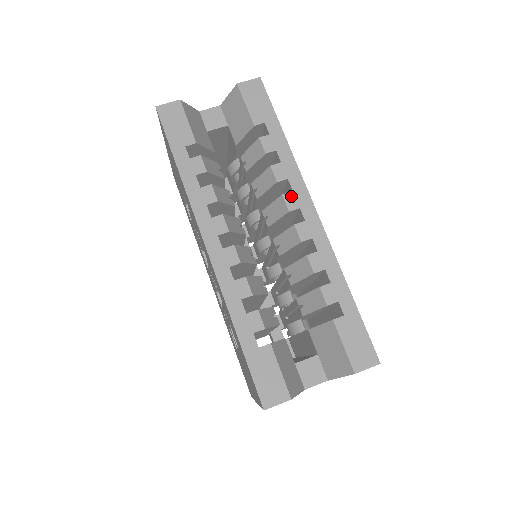
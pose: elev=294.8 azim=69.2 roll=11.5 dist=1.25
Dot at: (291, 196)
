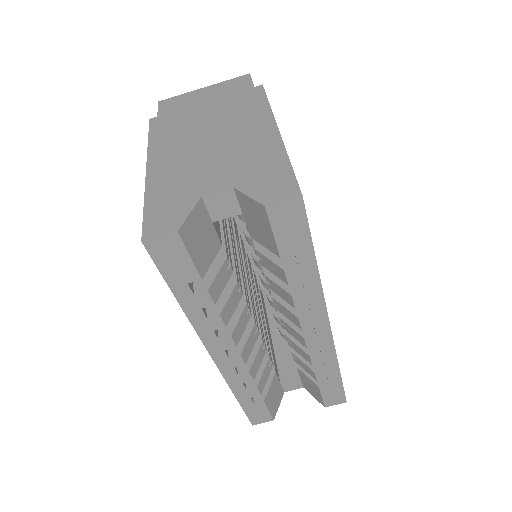
Dot at: (308, 319)
